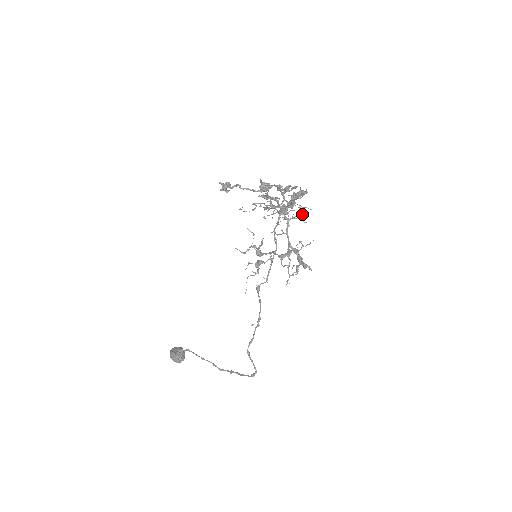
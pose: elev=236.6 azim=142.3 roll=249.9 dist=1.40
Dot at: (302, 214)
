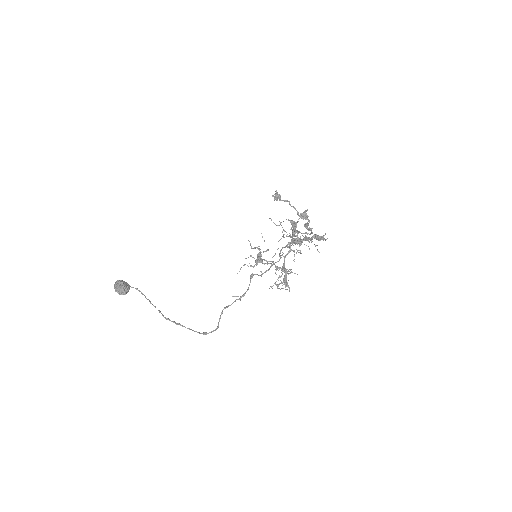
Dot at: (301, 253)
